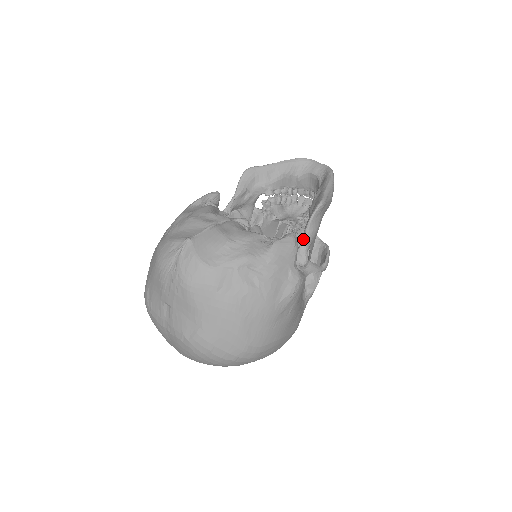
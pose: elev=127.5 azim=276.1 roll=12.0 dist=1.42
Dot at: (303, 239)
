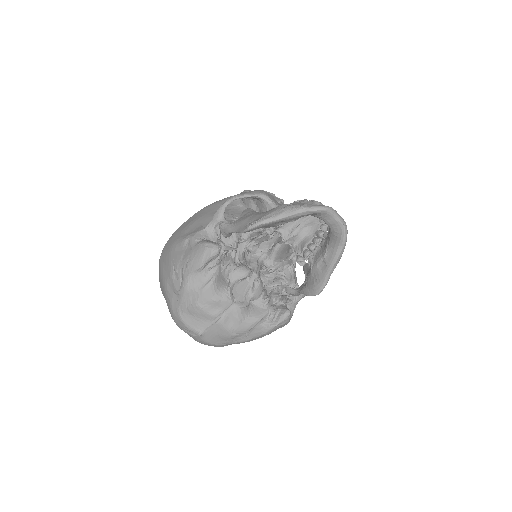
Dot at: (298, 294)
